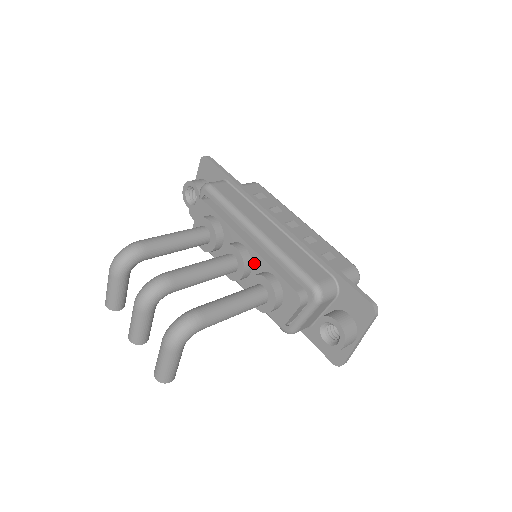
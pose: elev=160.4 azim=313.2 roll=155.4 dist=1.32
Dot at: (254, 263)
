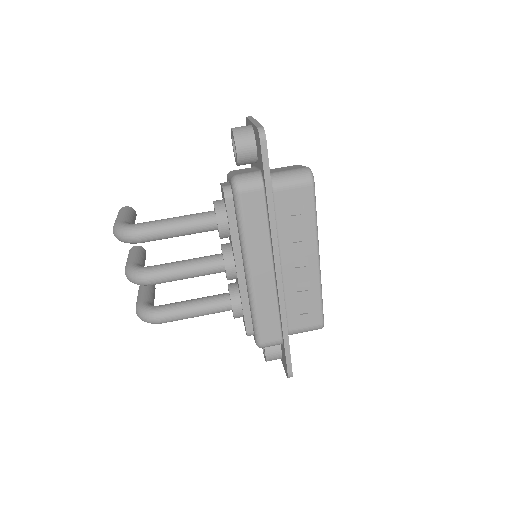
Dot at: occluded
